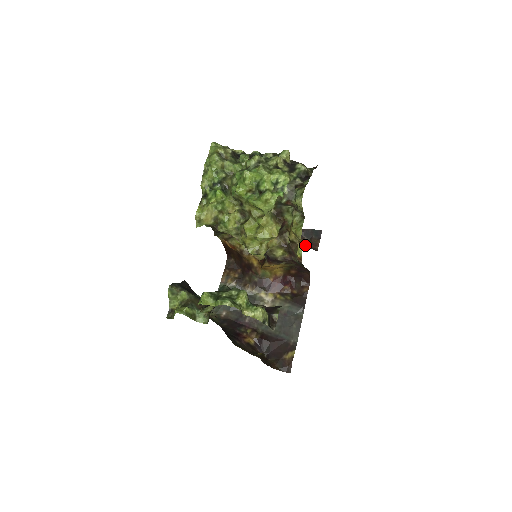
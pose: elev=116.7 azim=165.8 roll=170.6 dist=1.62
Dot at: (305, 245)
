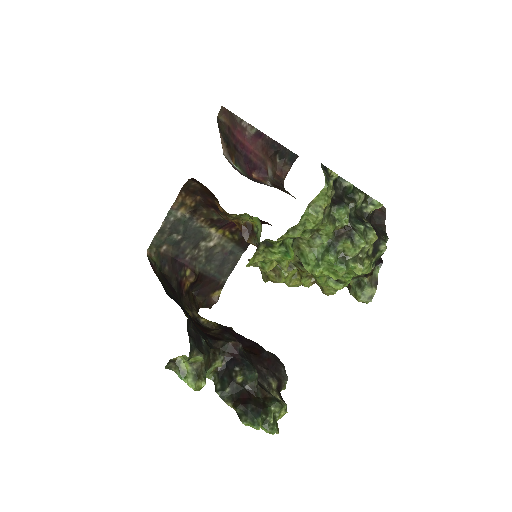
Dot at: (275, 170)
